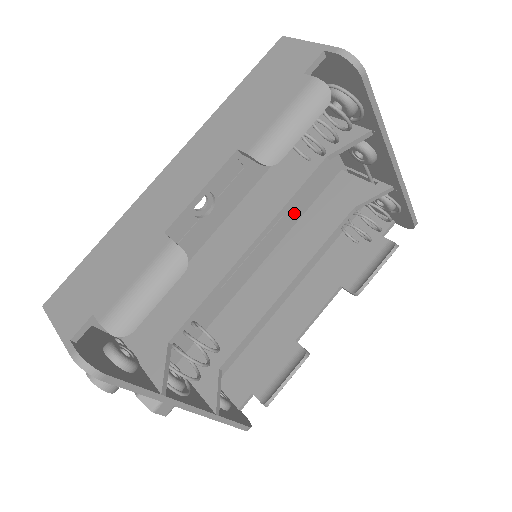
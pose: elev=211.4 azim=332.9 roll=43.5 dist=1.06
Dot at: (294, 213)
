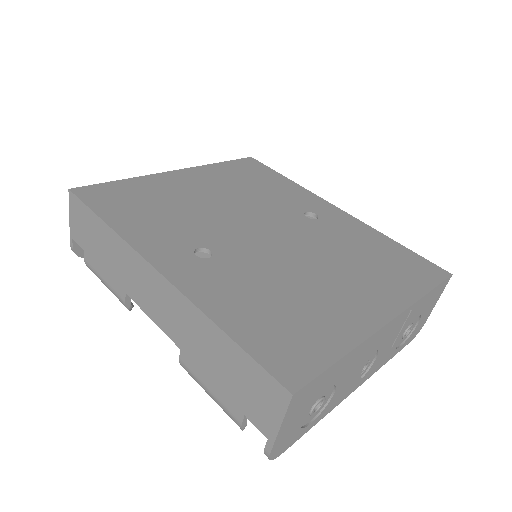
Dot at: occluded
